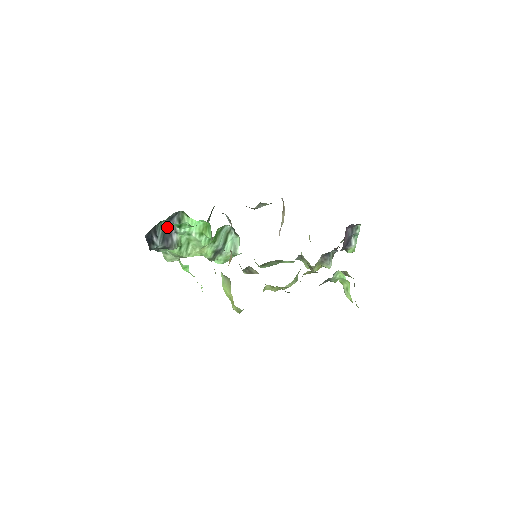
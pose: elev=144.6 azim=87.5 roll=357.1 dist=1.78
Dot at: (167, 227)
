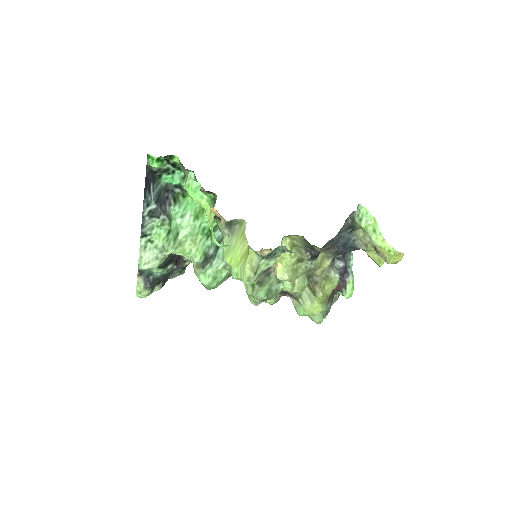
Dot at: (162, 193)
